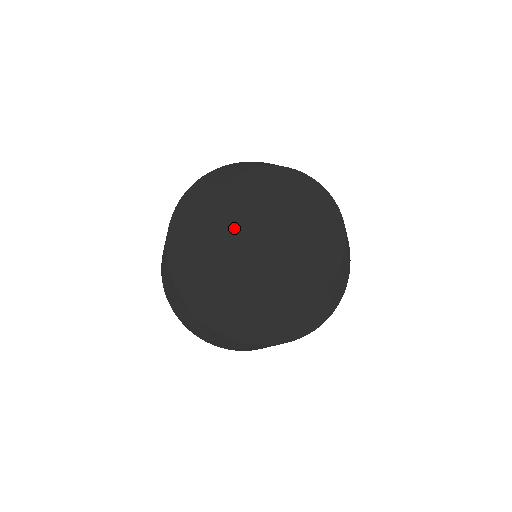
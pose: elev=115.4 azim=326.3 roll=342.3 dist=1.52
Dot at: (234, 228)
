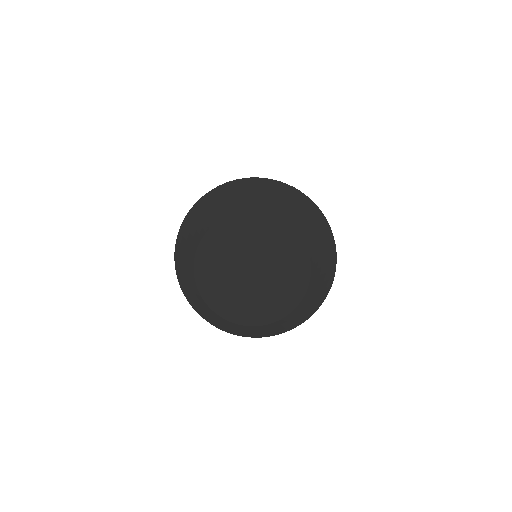
Dot at: (220, 243)
